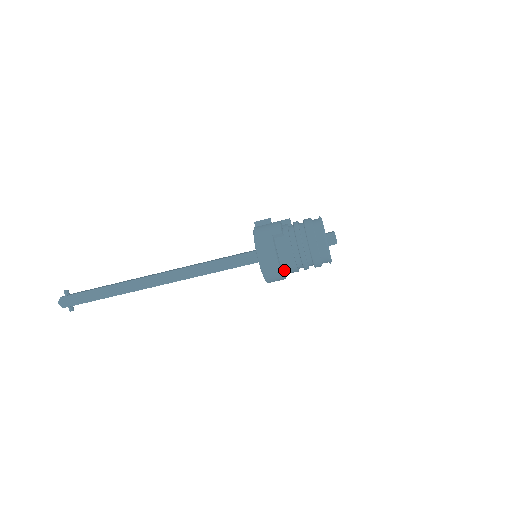
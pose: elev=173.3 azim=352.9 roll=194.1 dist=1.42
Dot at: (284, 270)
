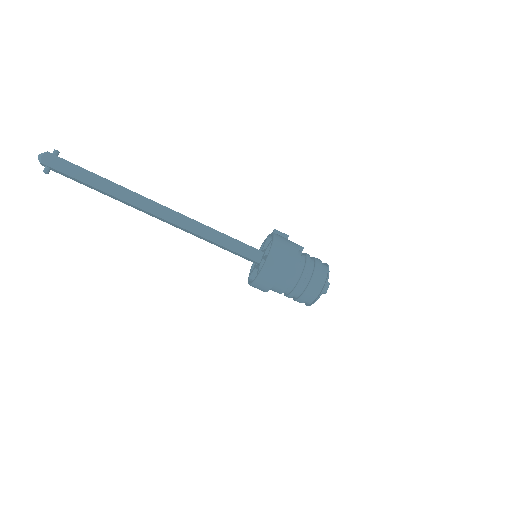
Dot at: (276, 282)
